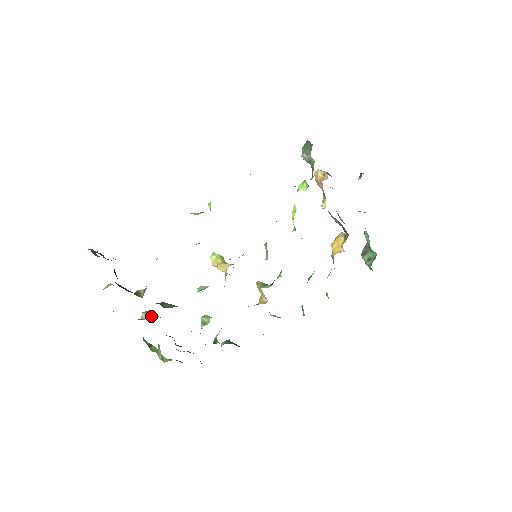
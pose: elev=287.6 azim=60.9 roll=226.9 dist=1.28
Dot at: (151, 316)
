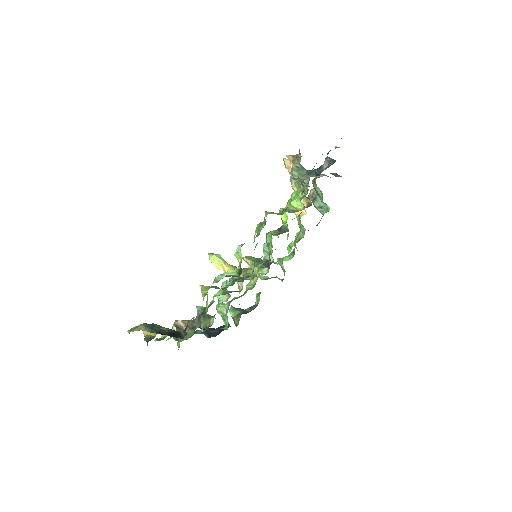
Dot at: occluded
